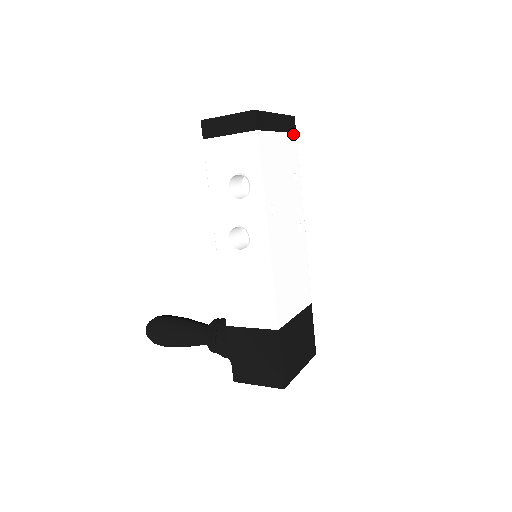
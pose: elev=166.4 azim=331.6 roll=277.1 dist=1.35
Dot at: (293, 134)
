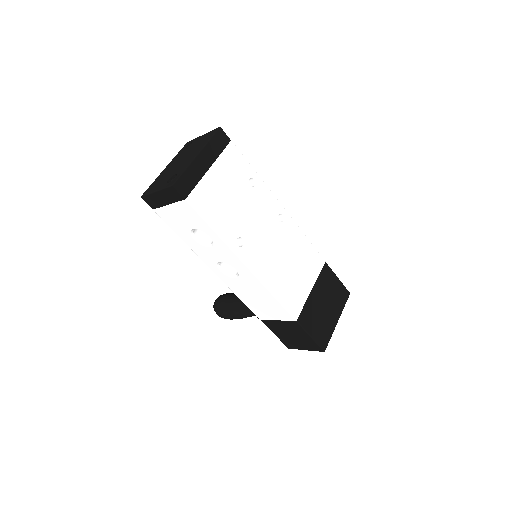
Dot at: (227, 147)
